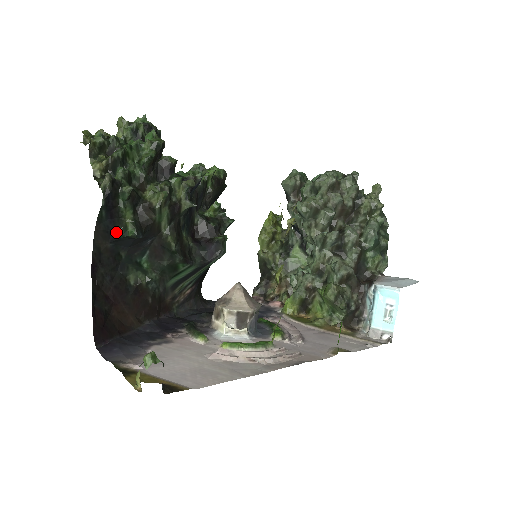
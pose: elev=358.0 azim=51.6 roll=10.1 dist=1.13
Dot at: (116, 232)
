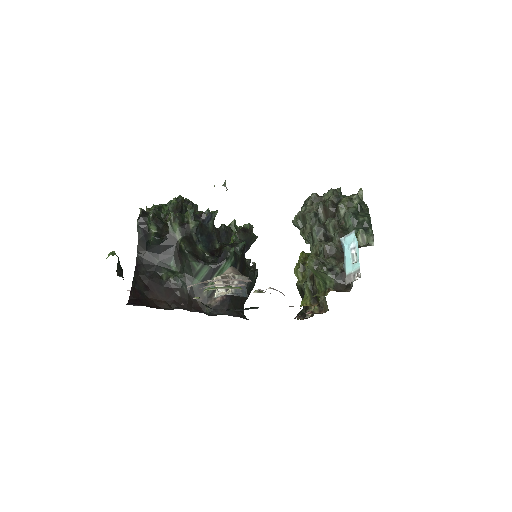
Dot at: (148, 242)
